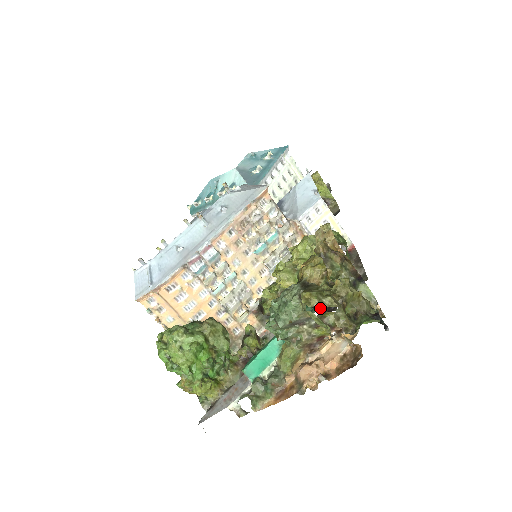
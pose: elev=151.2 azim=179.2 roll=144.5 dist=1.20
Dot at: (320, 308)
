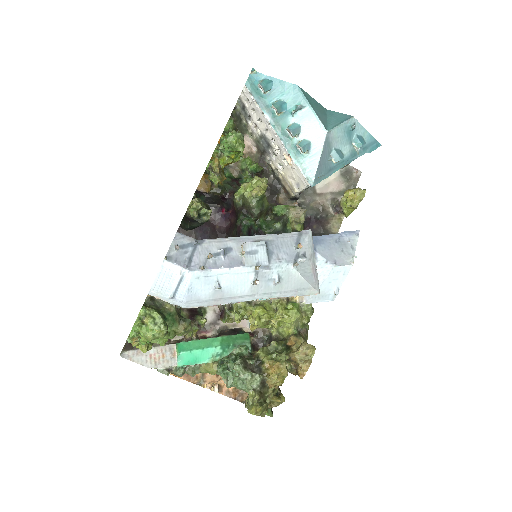
Dot at: occluded
